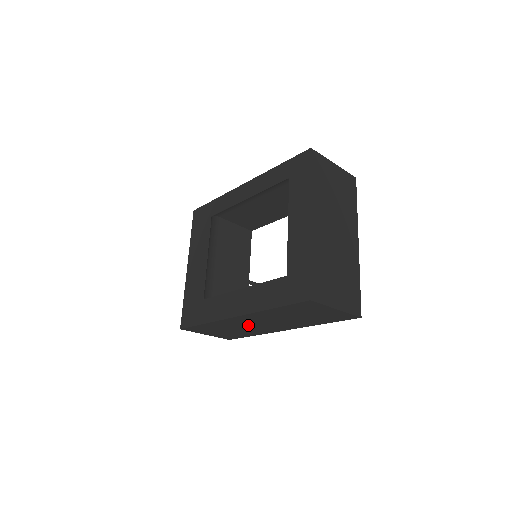
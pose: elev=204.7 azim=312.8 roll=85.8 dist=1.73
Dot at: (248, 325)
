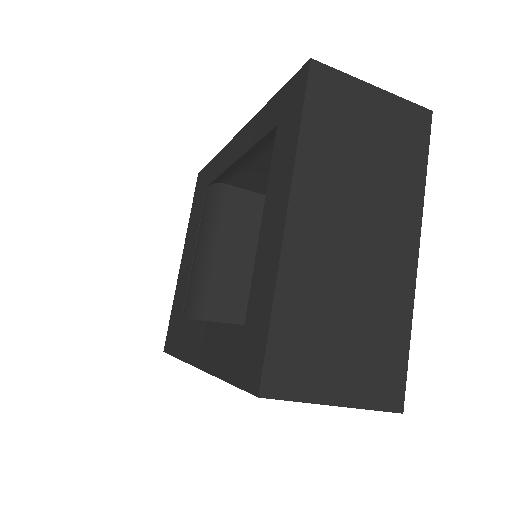
Dot at: occluded
